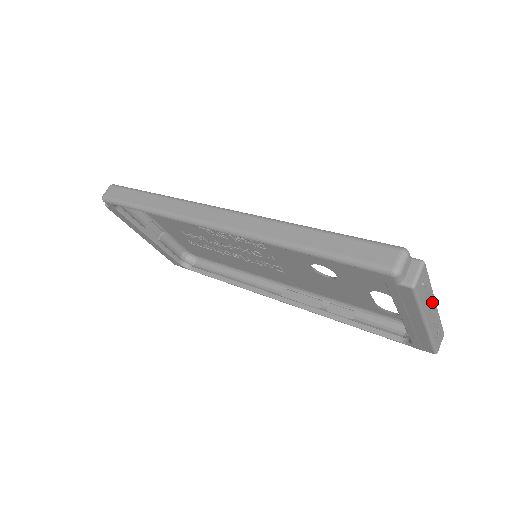
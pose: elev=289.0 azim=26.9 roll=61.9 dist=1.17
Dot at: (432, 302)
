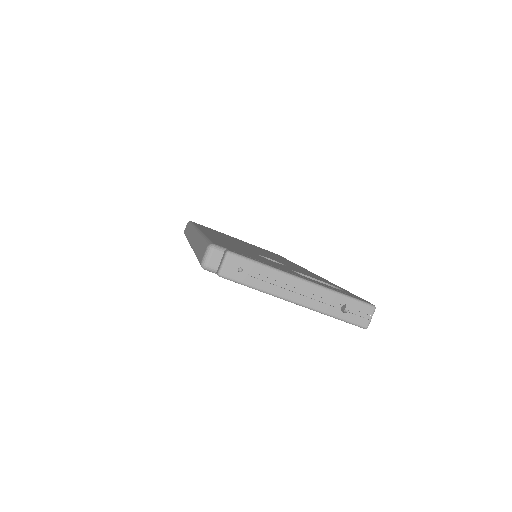
Dot at: (289, 281)
